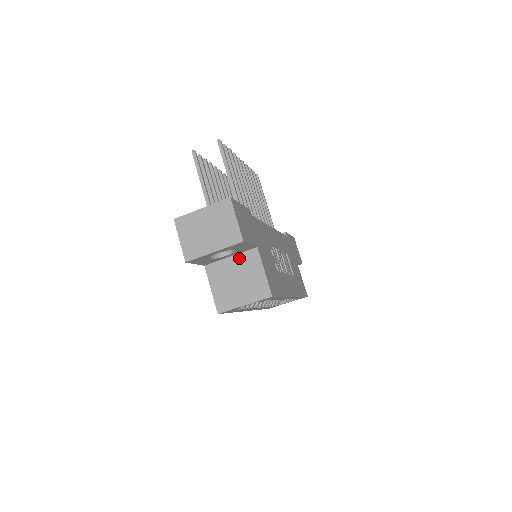
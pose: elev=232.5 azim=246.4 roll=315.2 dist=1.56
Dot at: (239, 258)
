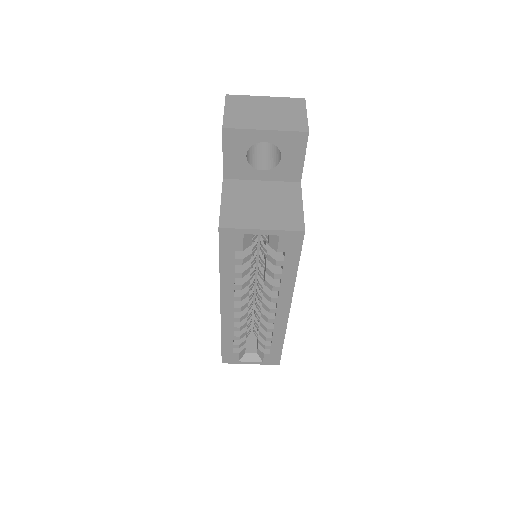
Dot at: (273, 185)
